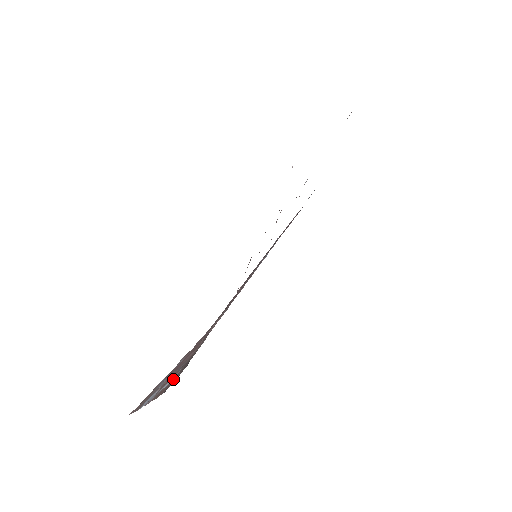
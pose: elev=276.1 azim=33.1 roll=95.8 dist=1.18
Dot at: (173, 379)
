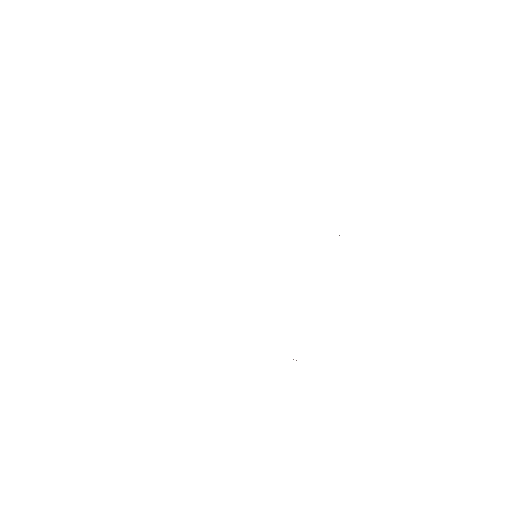
Dot at: occluded
